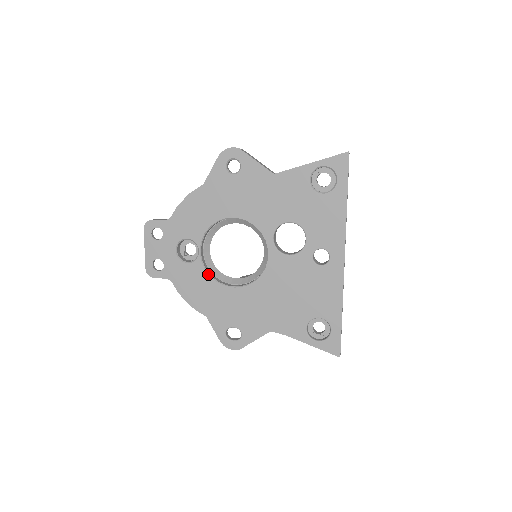
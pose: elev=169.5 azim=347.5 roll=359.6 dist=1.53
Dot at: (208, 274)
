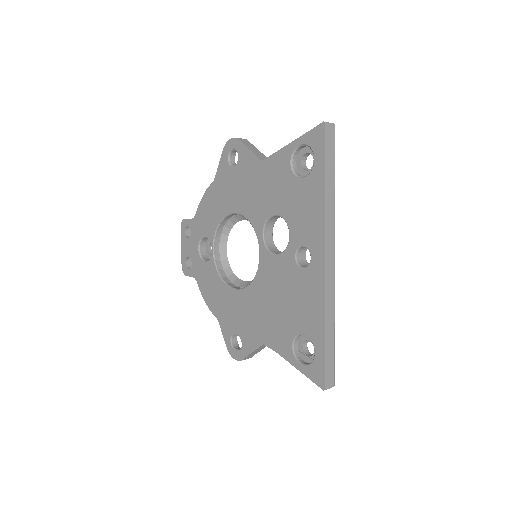
Dot at: (218, 274)
